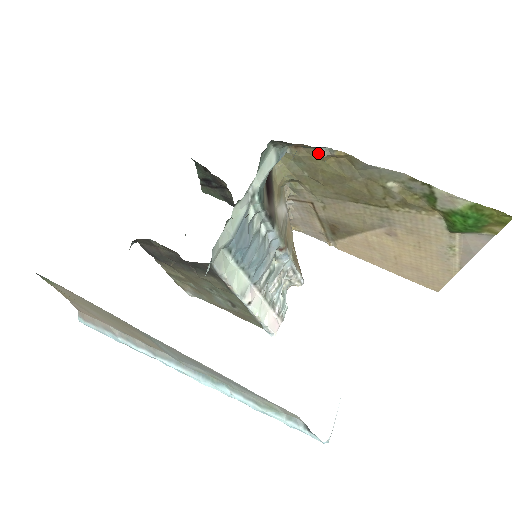
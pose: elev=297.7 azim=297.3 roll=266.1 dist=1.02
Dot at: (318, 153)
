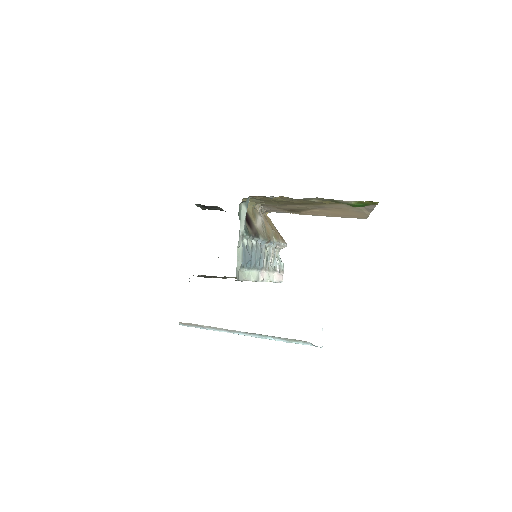
Dot at: occluded
